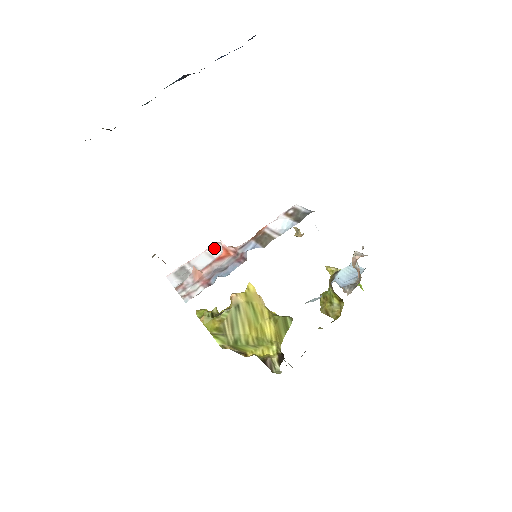
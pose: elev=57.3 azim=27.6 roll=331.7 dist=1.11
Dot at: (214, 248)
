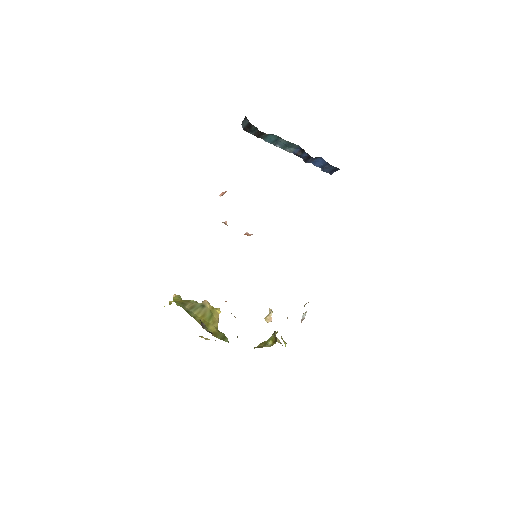
Dot at: occluded
